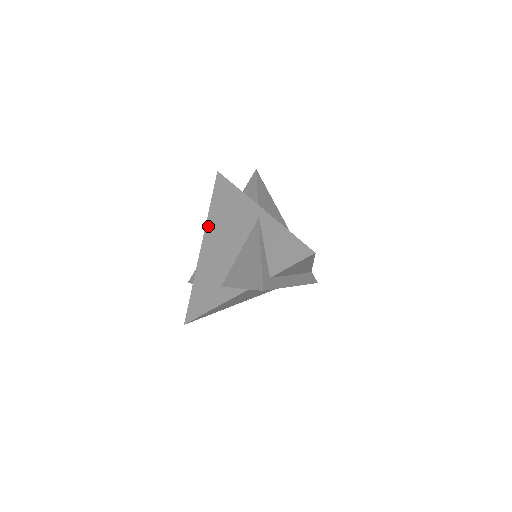
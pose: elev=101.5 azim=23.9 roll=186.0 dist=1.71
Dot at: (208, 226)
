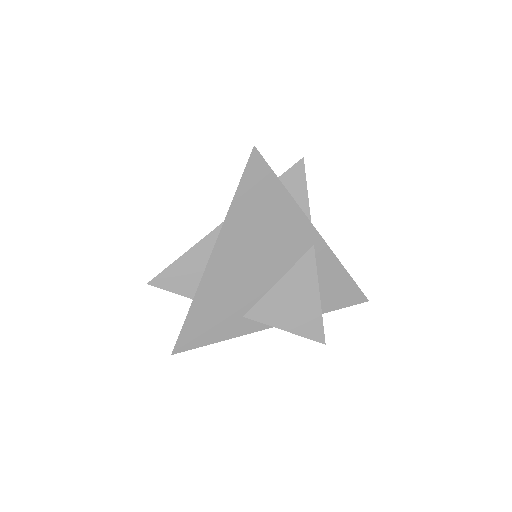
Dot at: (227, 232)
